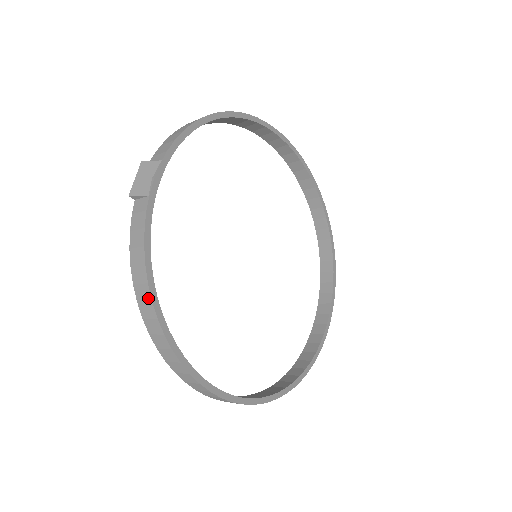
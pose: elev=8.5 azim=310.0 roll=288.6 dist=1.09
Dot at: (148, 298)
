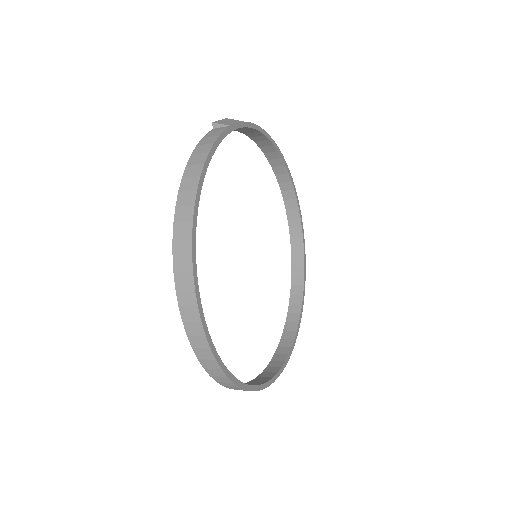
Dot at: (197, 174)
